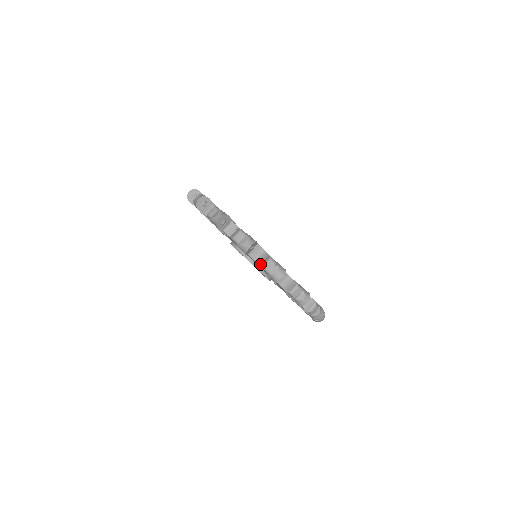
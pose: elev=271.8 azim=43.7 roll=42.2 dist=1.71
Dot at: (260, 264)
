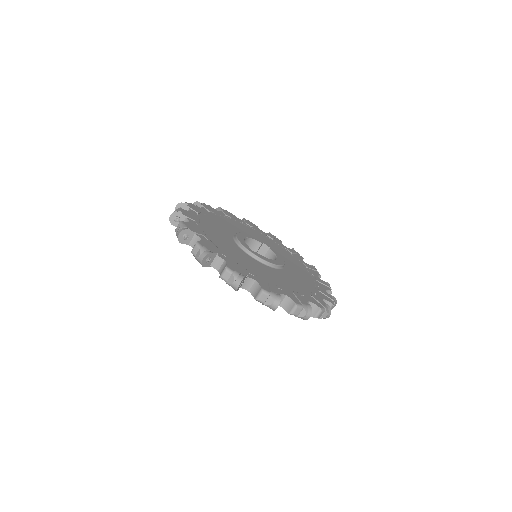
Dot at: (286, 310)
